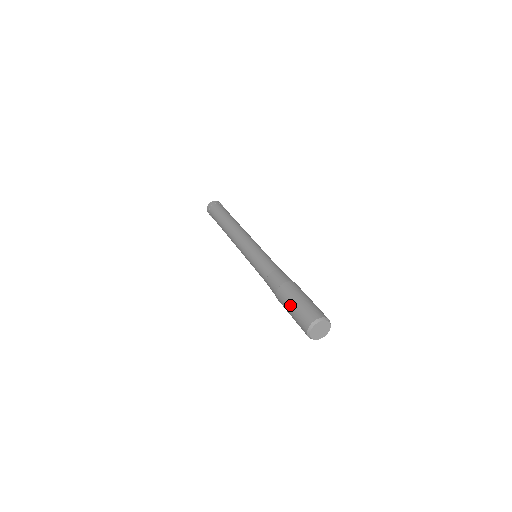
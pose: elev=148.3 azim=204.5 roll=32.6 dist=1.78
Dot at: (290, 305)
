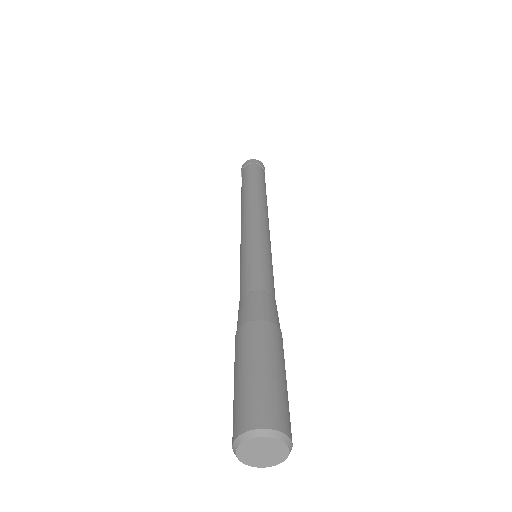
Dot at: (250, 362)
